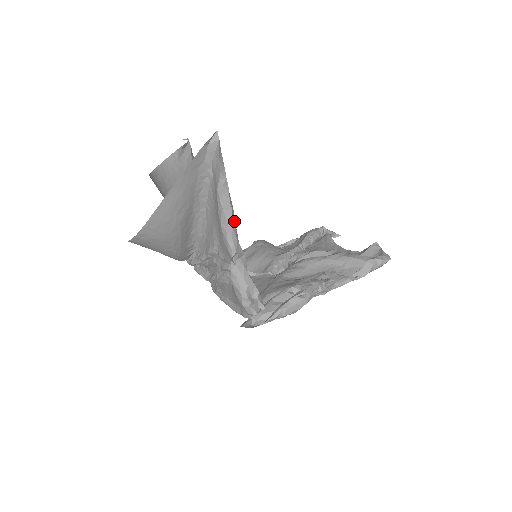
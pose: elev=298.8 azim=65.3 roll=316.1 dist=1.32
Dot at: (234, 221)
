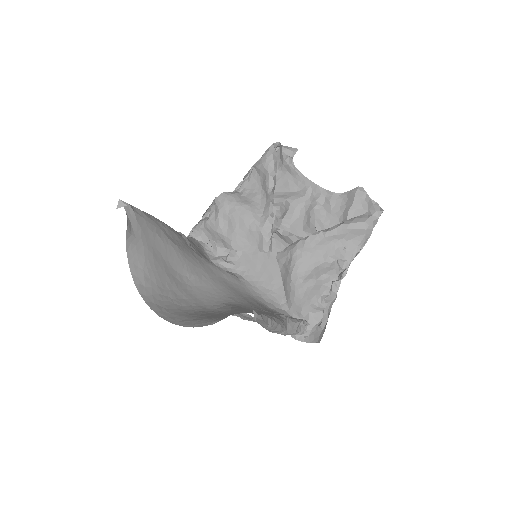
Dot at: (280, 323)
